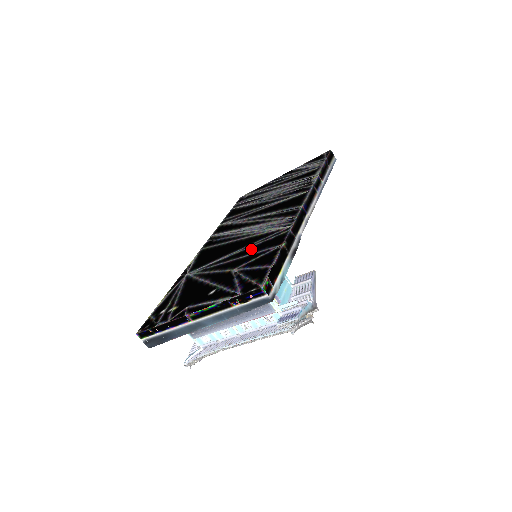
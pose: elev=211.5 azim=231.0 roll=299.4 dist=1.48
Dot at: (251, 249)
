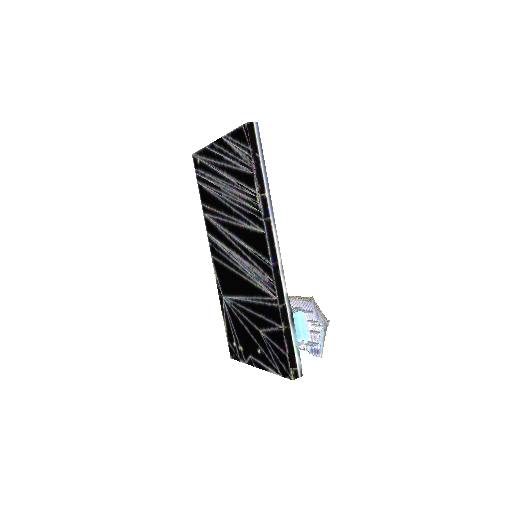
Dot at: (259, 308)
